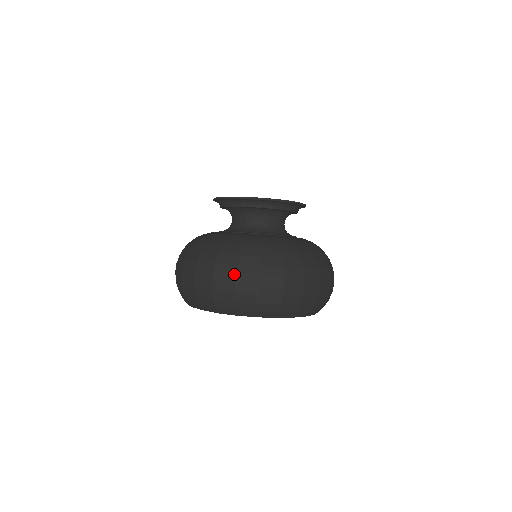
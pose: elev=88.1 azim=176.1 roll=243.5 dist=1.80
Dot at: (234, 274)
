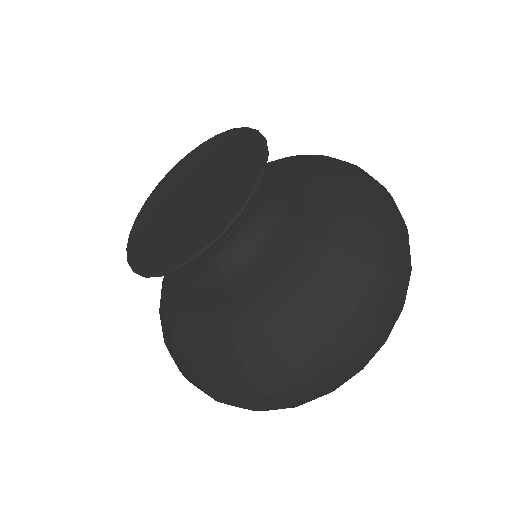
Dot at: (187, 379)
